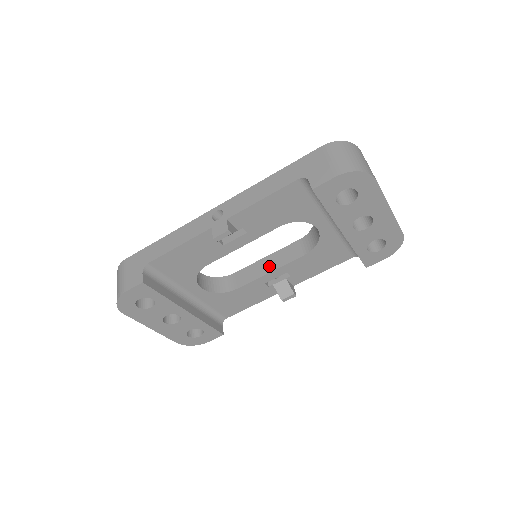
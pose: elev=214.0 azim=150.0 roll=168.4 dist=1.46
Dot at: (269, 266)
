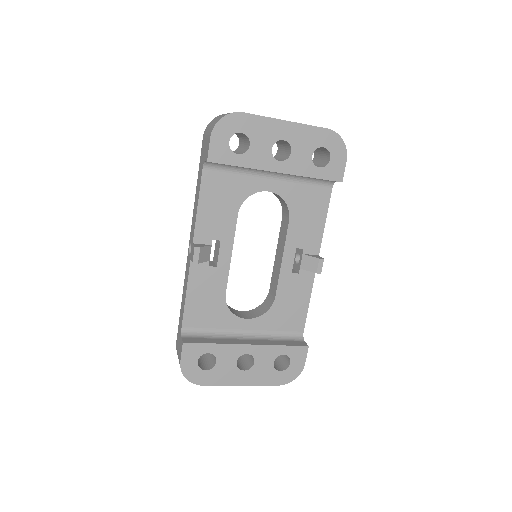
Dot at: (279, 257)
